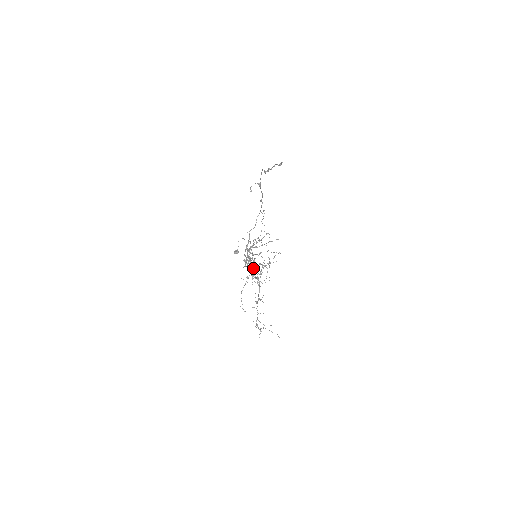
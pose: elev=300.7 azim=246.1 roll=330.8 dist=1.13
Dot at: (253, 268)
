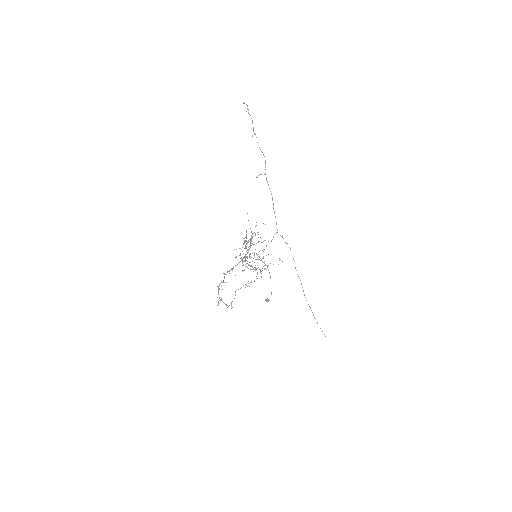
Dot at: occluded
